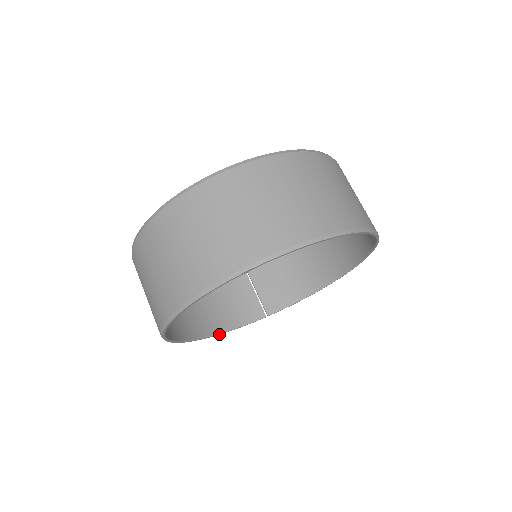
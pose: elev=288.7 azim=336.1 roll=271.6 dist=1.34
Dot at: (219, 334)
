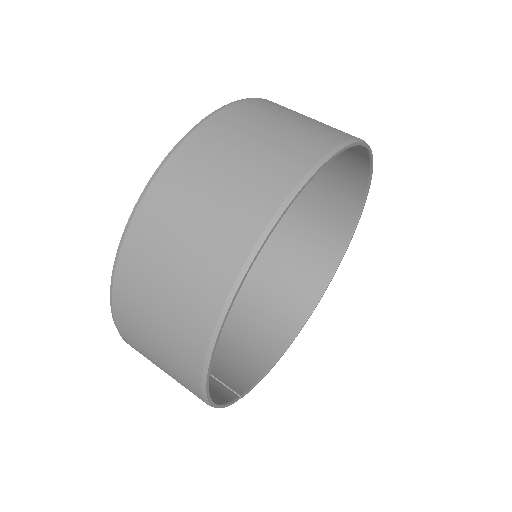
Dot at: (211, 404)
